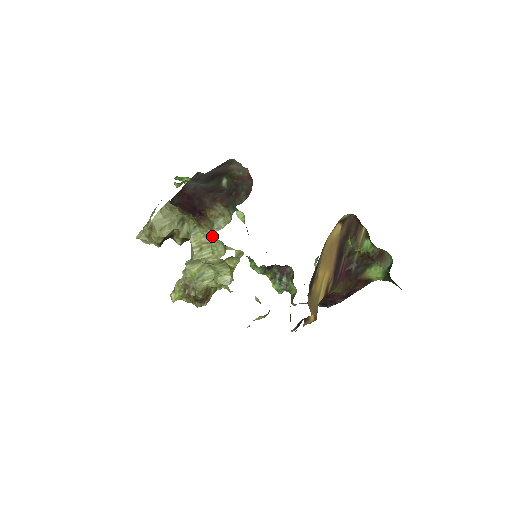
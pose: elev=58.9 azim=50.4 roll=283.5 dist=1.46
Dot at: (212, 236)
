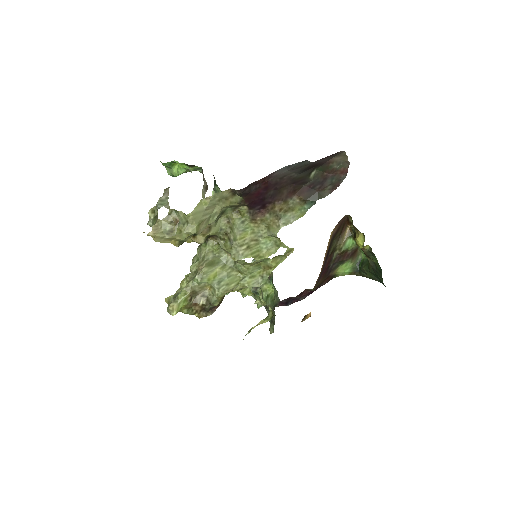
Dot at: (264, 232)
